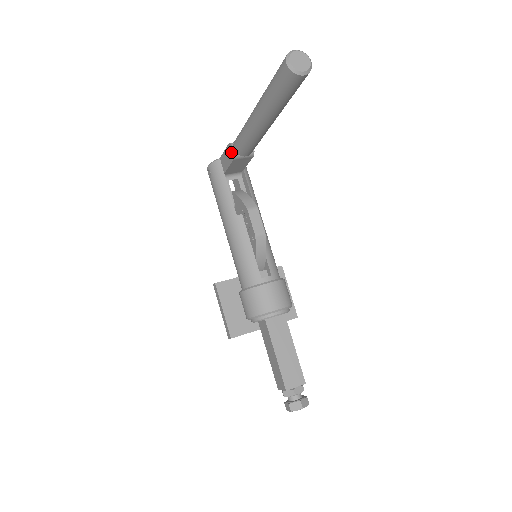
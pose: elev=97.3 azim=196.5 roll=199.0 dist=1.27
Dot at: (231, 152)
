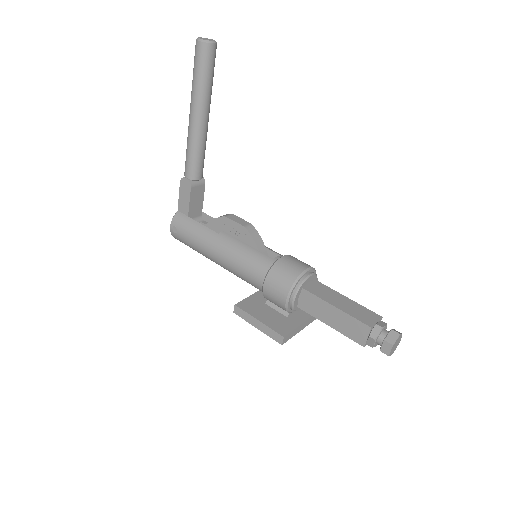
Dot at: (186, 184)
